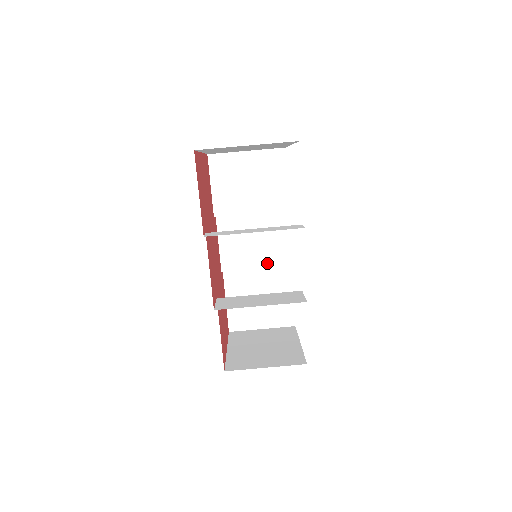
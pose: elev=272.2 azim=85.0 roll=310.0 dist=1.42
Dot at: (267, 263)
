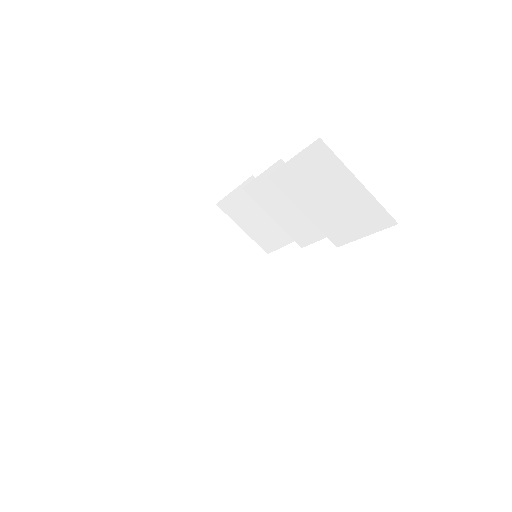
Dot at: (285, 226)
